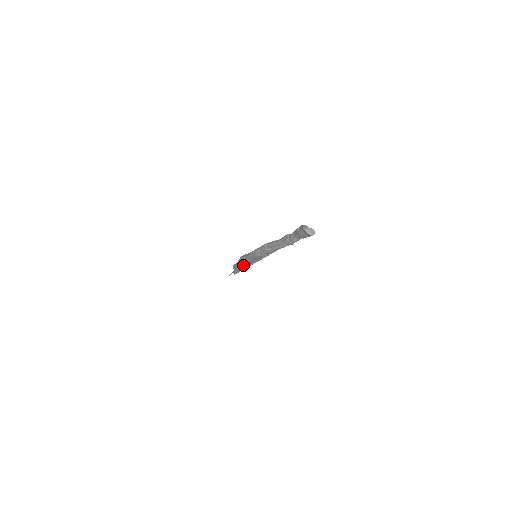
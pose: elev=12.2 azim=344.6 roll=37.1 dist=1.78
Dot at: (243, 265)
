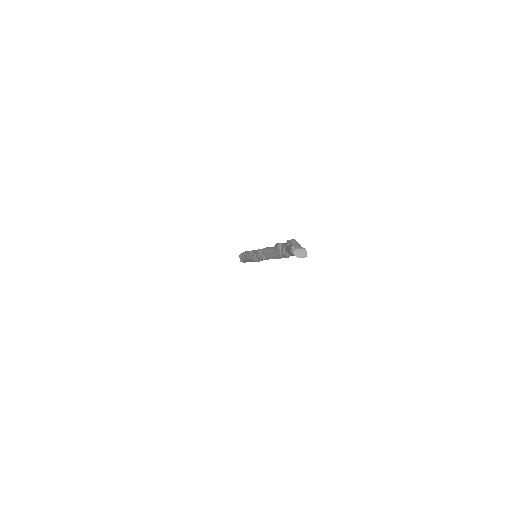
Dot at: occluded
